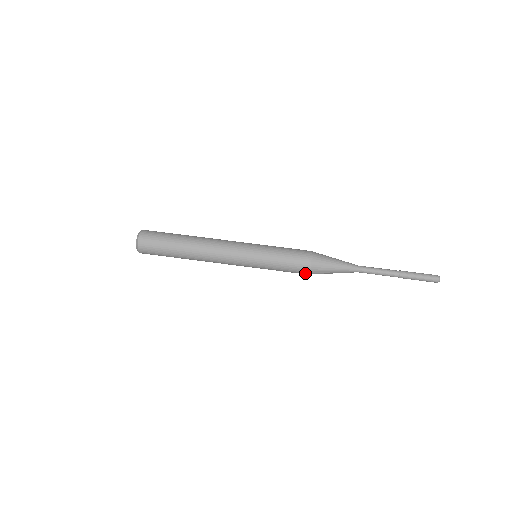
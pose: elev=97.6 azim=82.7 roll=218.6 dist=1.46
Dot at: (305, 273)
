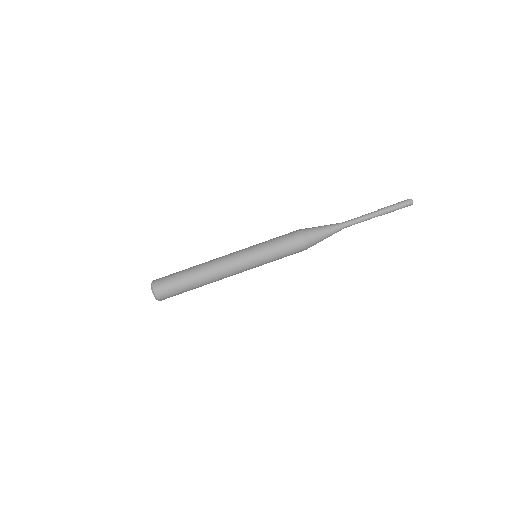
Dot at: (301, 243)
